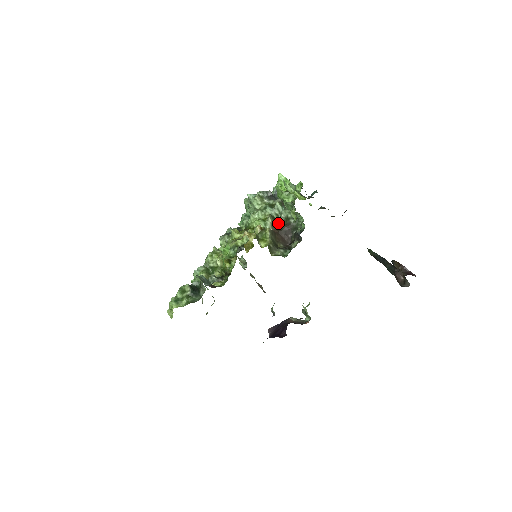
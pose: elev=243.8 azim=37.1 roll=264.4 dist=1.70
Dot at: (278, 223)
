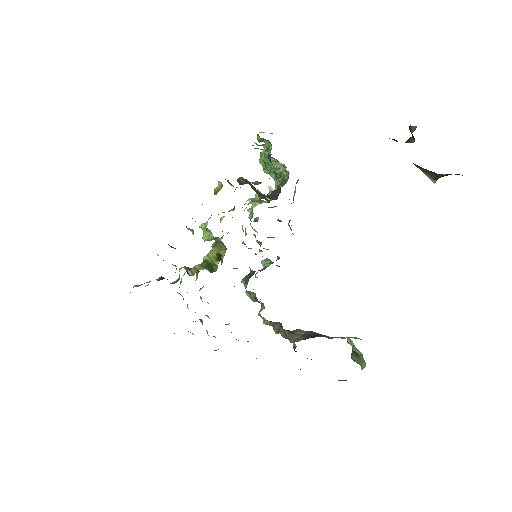
Dot at: (270, 199)
